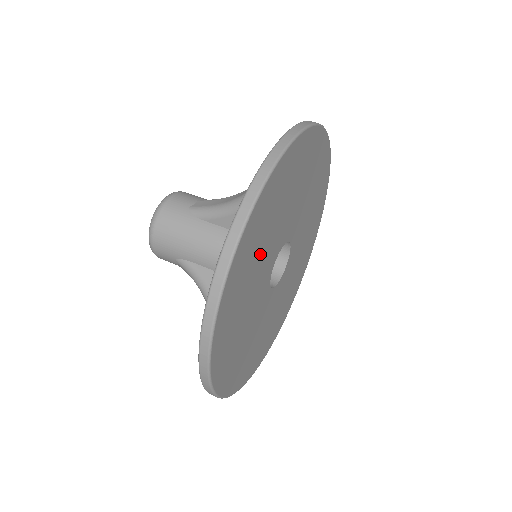
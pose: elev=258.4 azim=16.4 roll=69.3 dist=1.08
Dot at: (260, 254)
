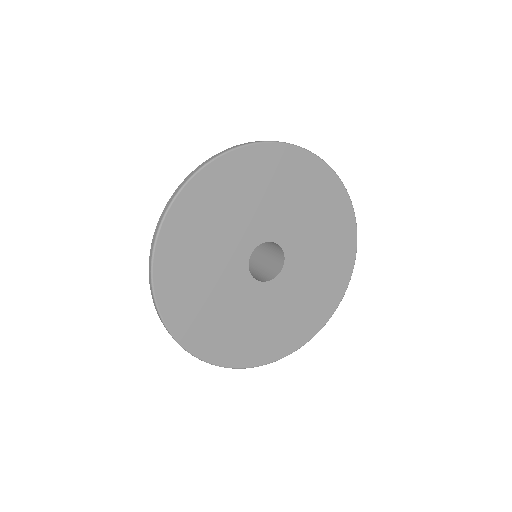
Dot at: (219, 226)
